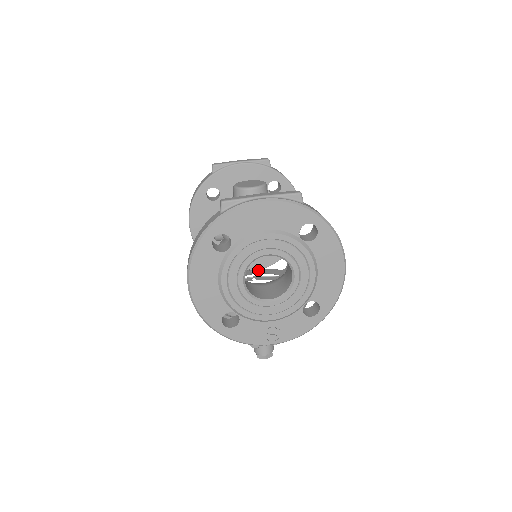
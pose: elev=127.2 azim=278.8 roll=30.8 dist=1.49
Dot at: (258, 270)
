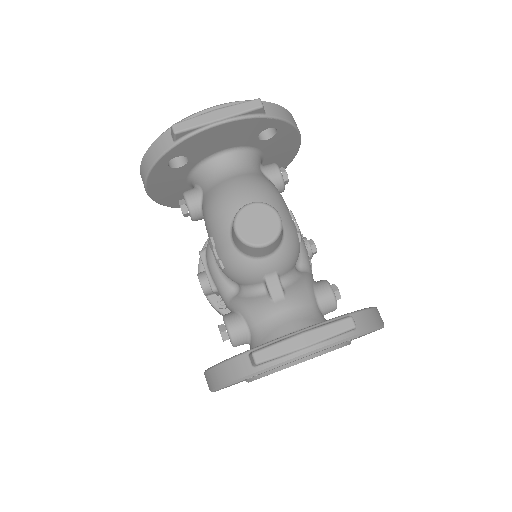
Dot at: occluded
